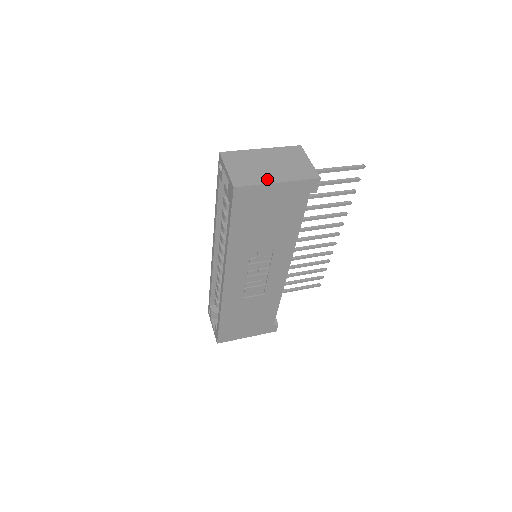
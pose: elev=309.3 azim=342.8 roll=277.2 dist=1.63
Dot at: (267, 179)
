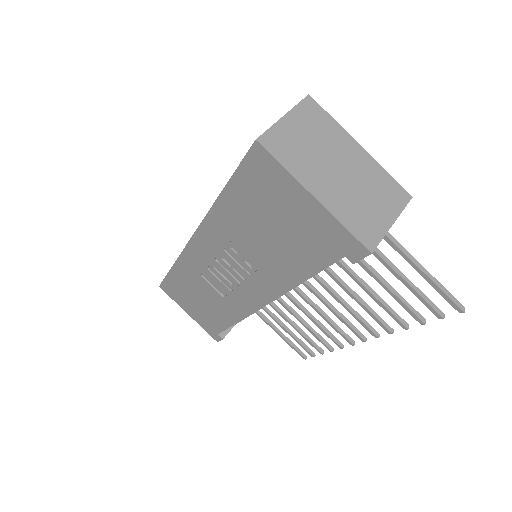
Dot at: (308, 178)
